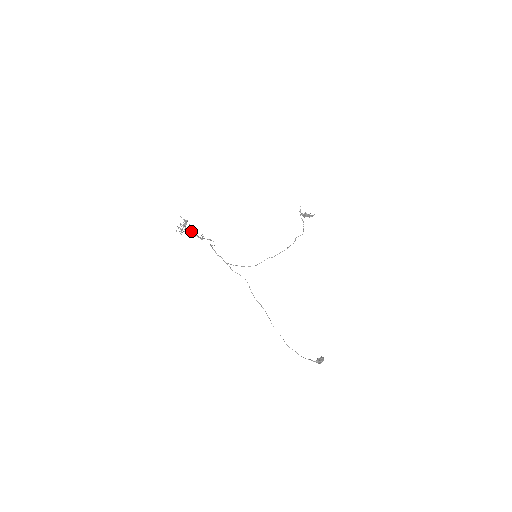
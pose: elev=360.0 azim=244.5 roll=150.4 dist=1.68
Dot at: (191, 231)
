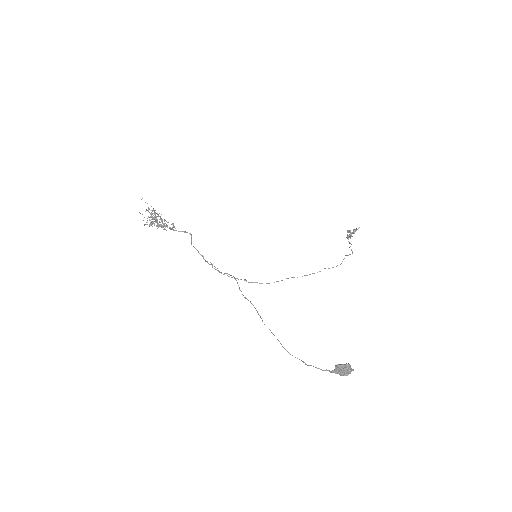
Dot at: occluded
